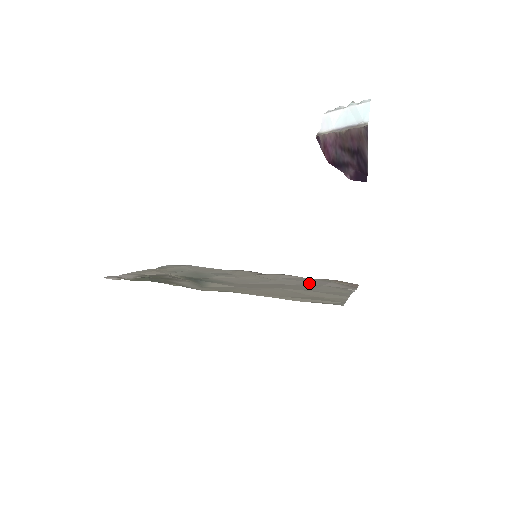
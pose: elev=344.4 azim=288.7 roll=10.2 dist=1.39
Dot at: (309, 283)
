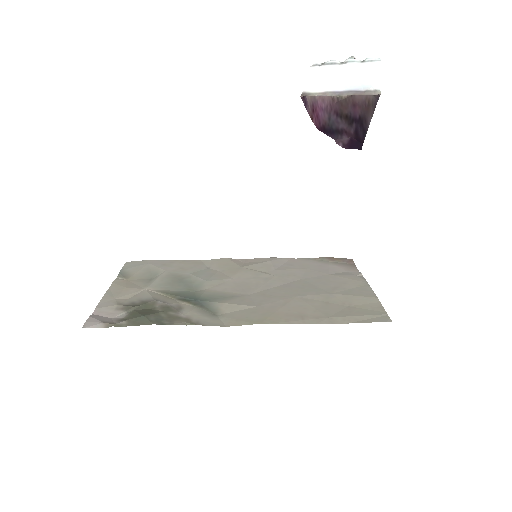
Dot at: (312, 272)
